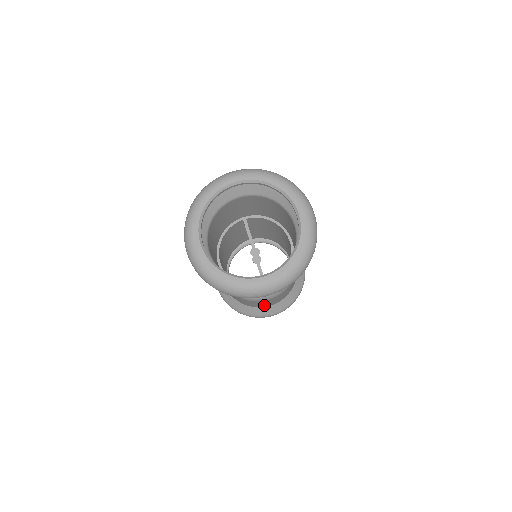
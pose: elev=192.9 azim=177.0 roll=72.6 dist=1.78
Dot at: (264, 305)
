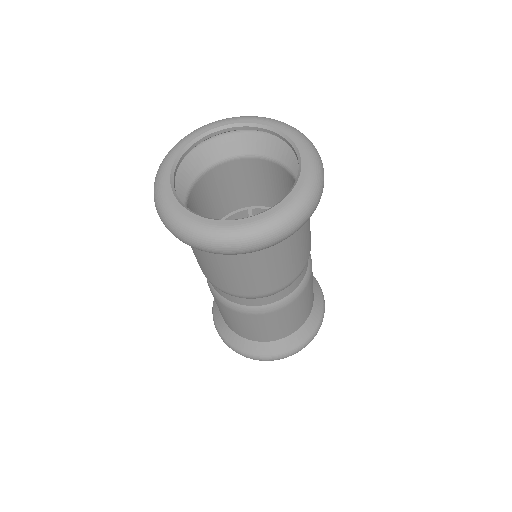
Dot at: (260, 334)
